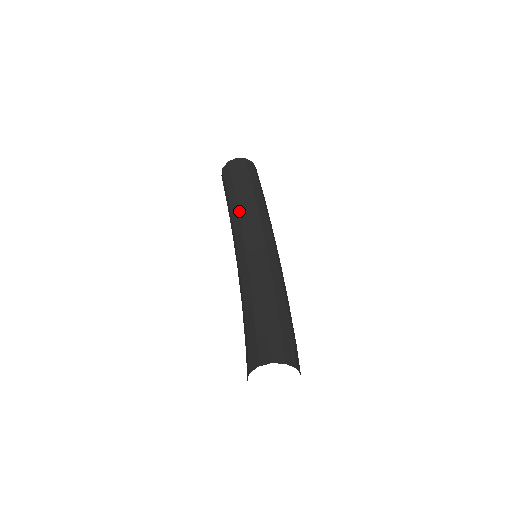
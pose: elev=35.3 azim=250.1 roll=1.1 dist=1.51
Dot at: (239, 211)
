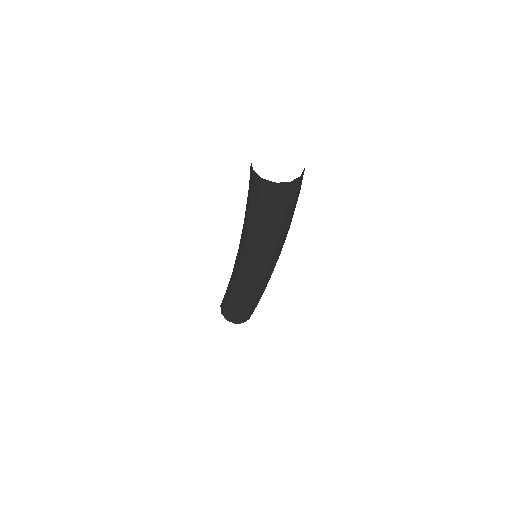
Dot at: occluded
